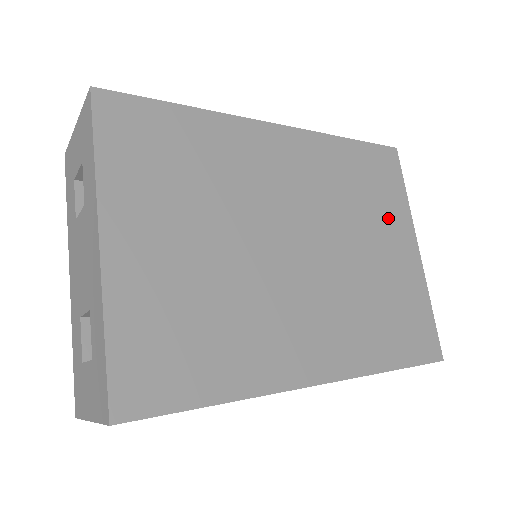
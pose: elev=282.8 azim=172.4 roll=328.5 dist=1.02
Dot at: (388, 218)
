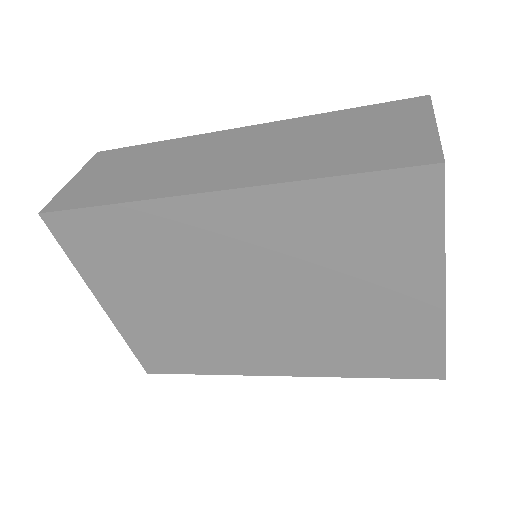
Dot at: (392, 266)
